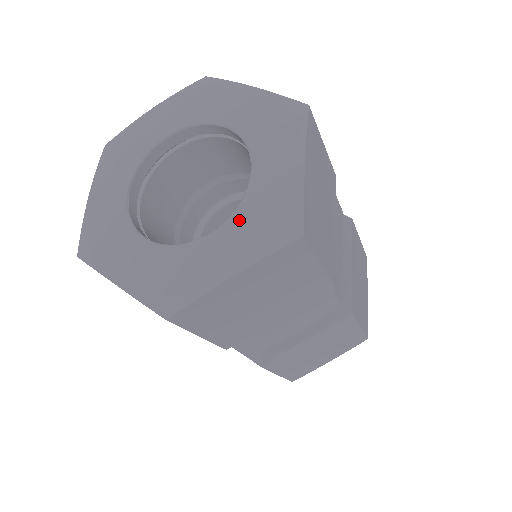
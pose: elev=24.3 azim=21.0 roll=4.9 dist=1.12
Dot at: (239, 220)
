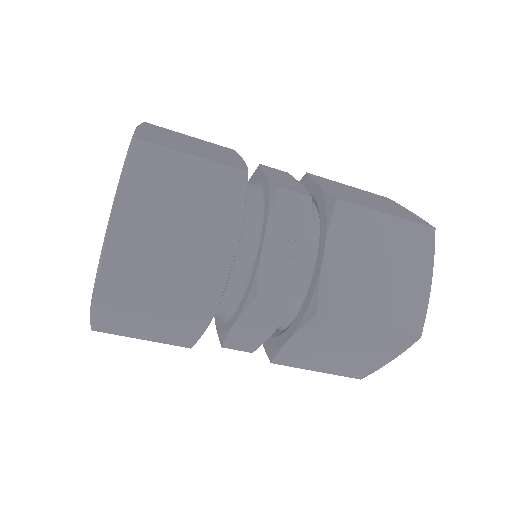
Dot at: occluded
